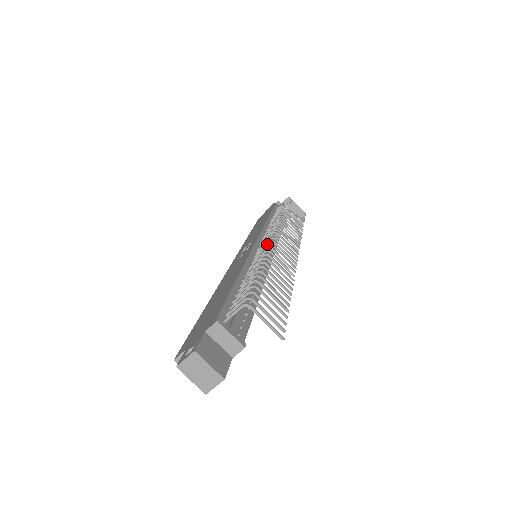
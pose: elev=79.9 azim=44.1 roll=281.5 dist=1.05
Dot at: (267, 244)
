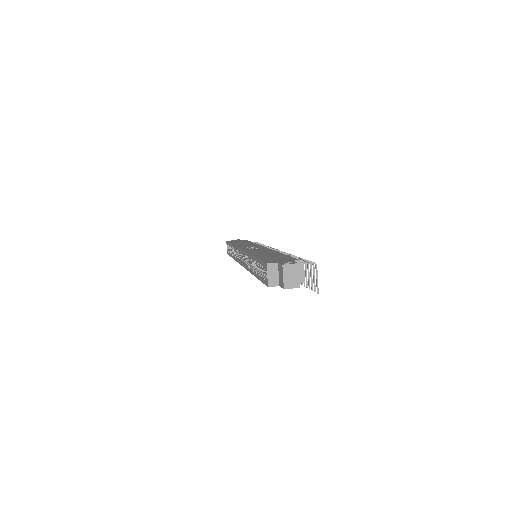
Dot at: occluded
